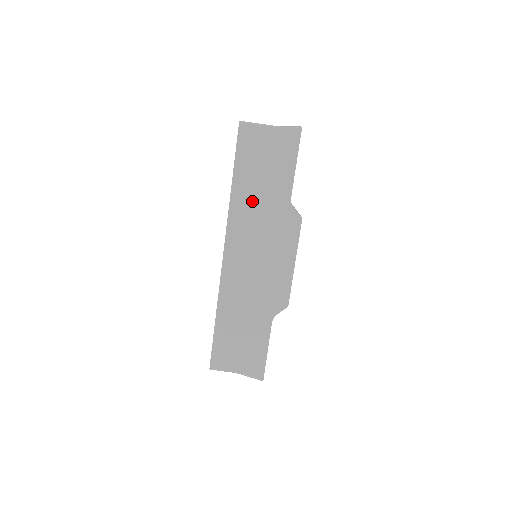
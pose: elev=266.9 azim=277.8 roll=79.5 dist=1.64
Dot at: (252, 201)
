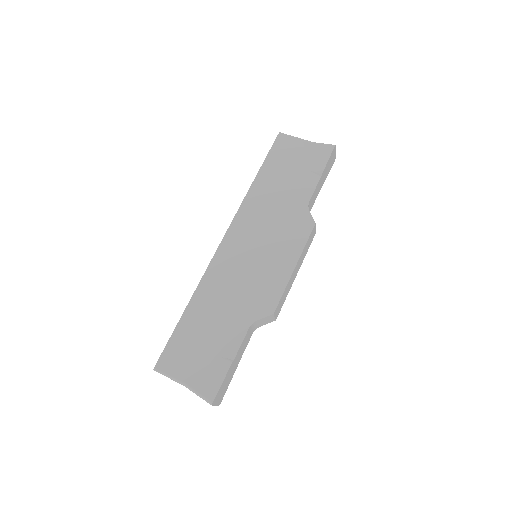
Dot at: (269, 196)
